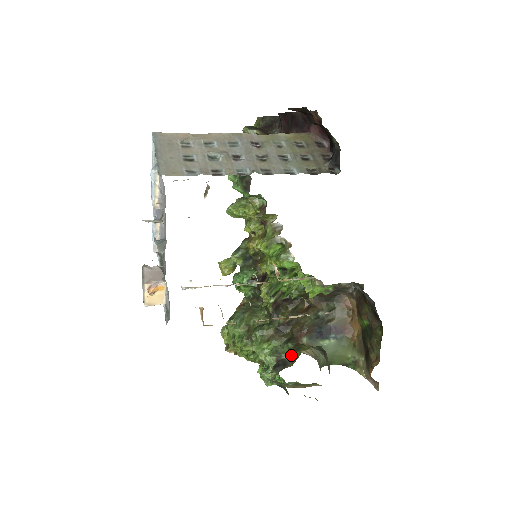
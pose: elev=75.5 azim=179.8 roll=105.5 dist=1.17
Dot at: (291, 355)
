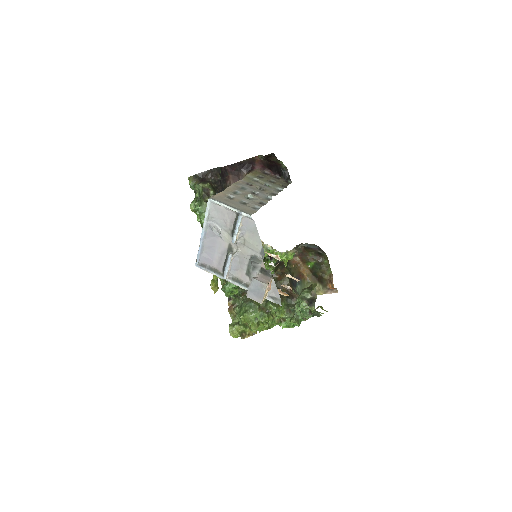
Dot at: (311, 294)
